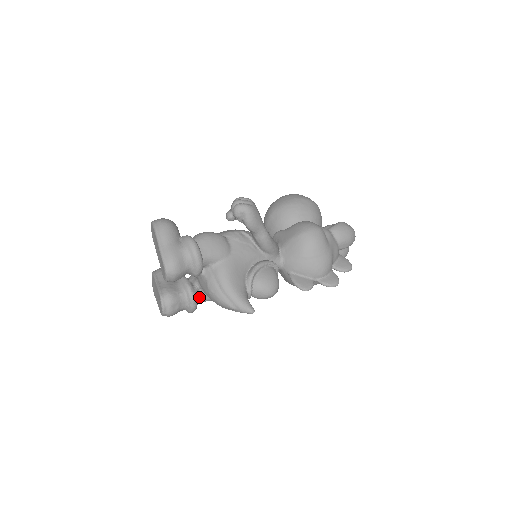
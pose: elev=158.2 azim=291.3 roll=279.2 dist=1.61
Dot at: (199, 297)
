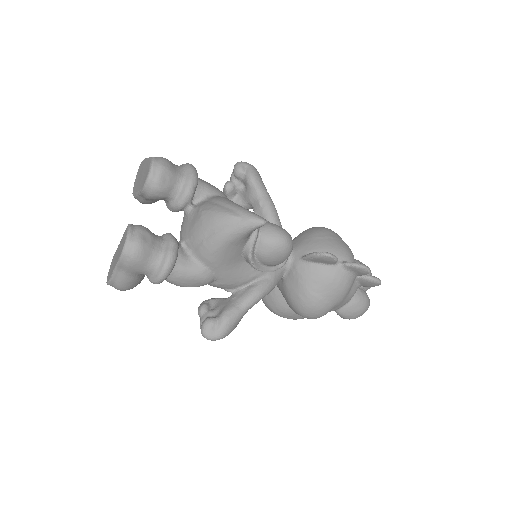
Dot at: (180, 255)
